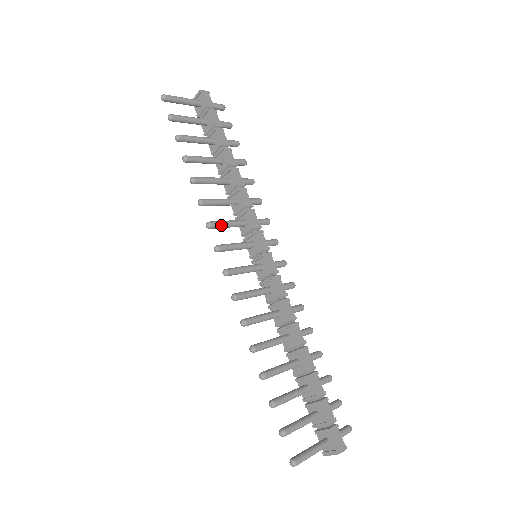
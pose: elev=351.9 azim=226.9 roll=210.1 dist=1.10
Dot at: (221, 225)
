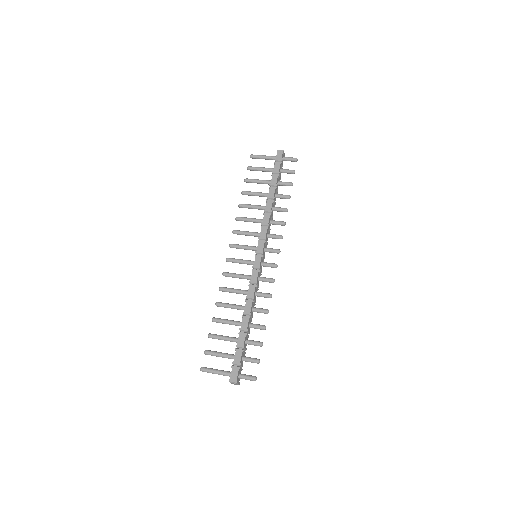
Dot at: (241, 233)
